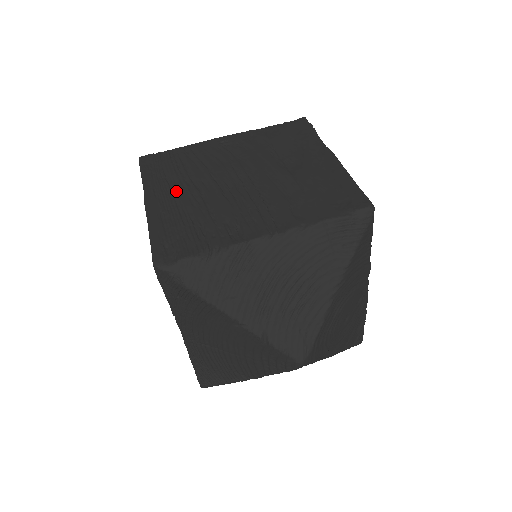
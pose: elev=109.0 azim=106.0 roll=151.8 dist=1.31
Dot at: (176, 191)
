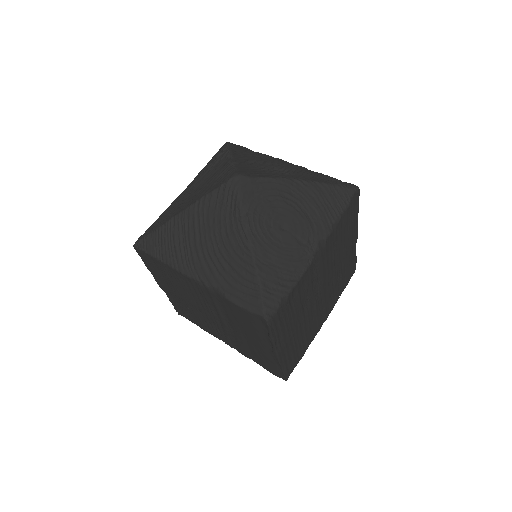
Dot at: occluded
